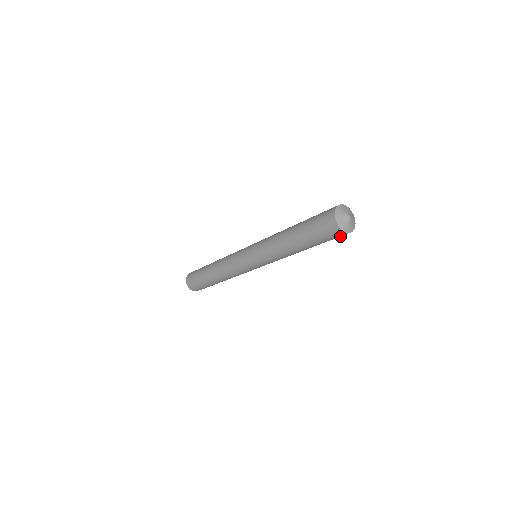
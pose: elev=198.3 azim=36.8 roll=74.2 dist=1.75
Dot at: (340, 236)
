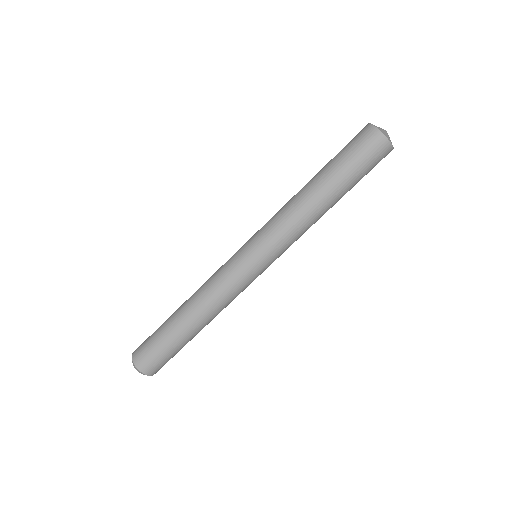
Dot at: occluded
